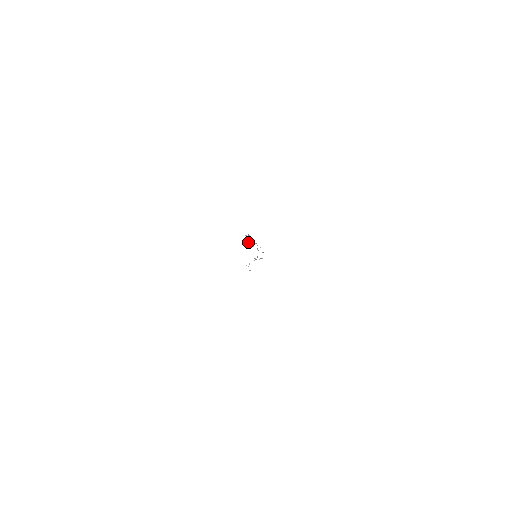
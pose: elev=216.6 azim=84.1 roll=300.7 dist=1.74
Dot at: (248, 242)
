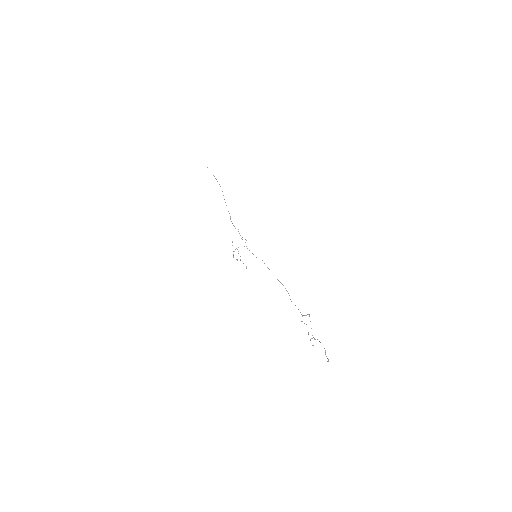
Dot at: occluded
